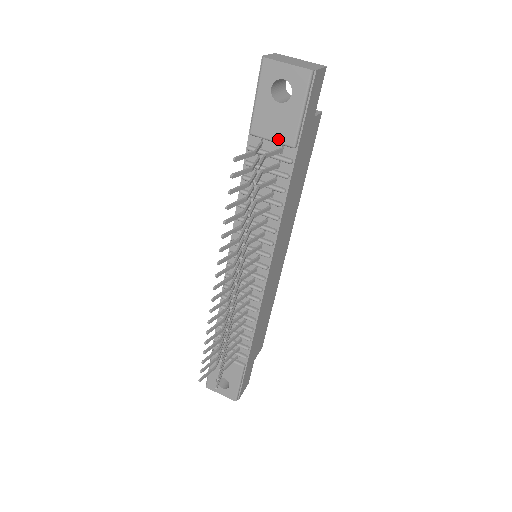
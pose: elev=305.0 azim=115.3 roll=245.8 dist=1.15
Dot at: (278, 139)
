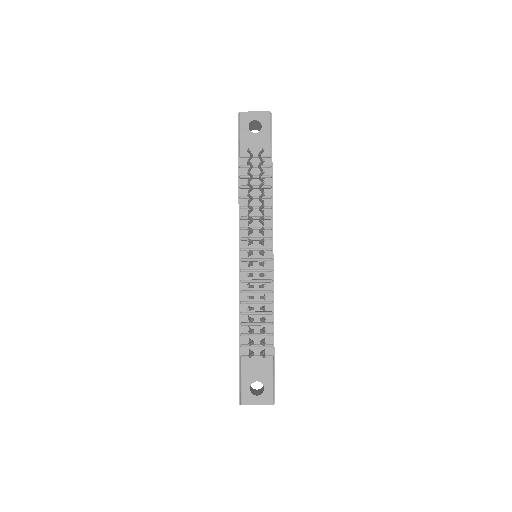
Dot at: occluded
